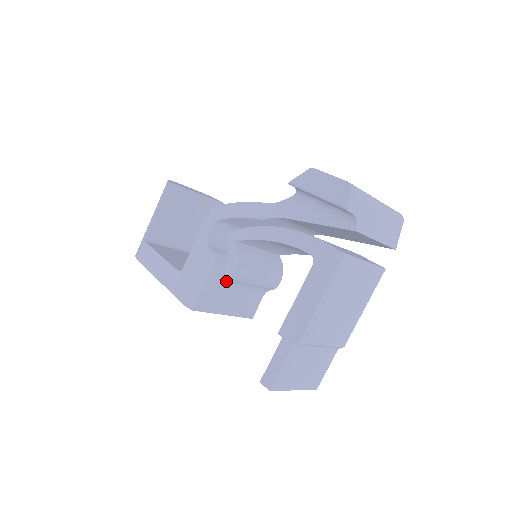
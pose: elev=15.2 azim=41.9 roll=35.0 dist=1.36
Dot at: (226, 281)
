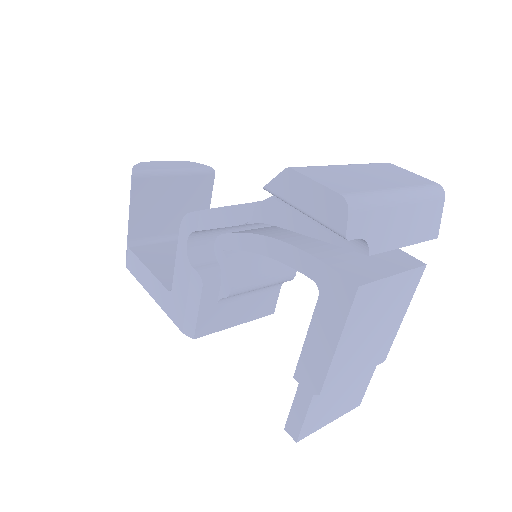
Dot at: occluded
